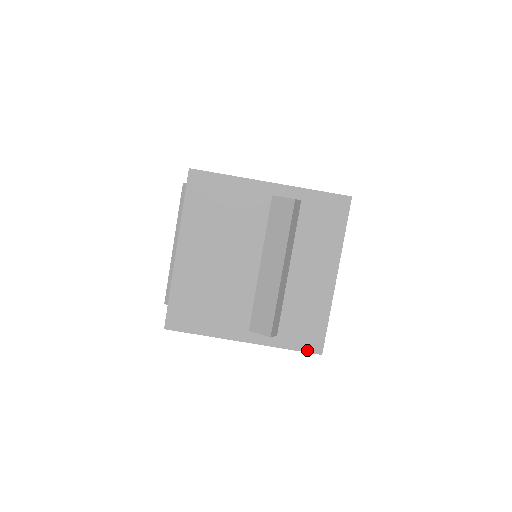
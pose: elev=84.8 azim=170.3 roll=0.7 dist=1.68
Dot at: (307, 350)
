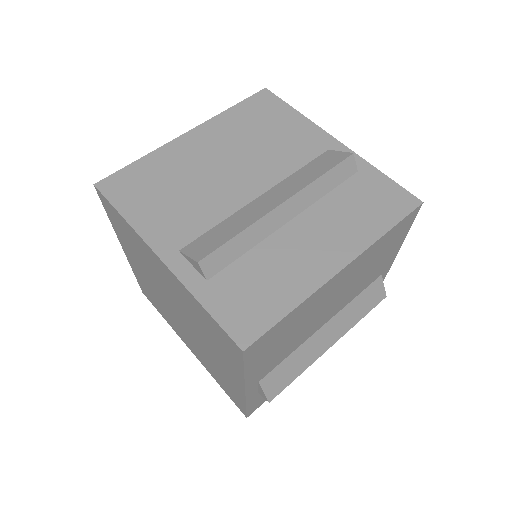
Dot at: (228, 328)
